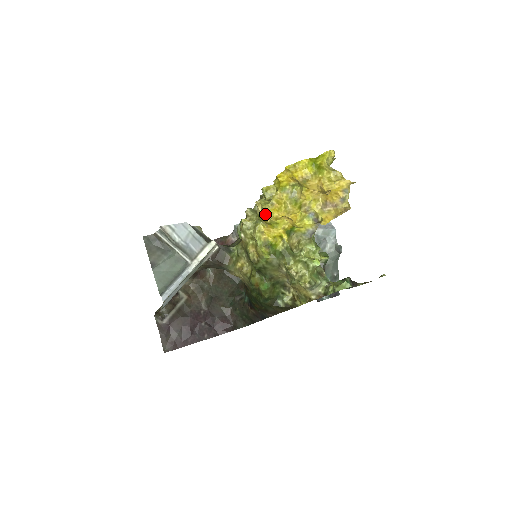
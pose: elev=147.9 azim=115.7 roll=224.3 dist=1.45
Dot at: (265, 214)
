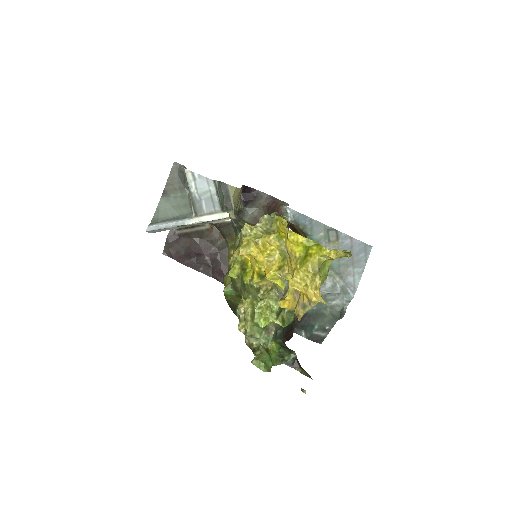
Dot at: (244, 245)
